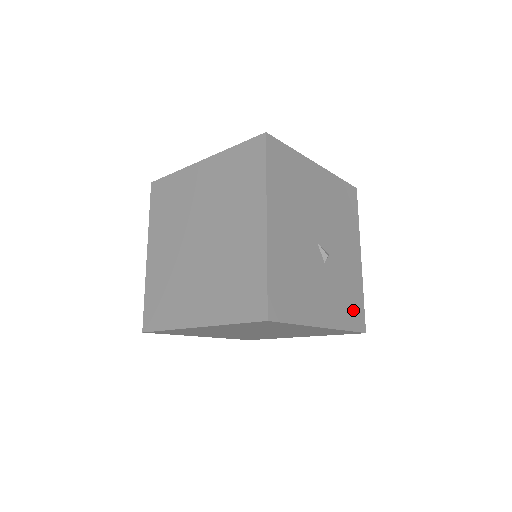
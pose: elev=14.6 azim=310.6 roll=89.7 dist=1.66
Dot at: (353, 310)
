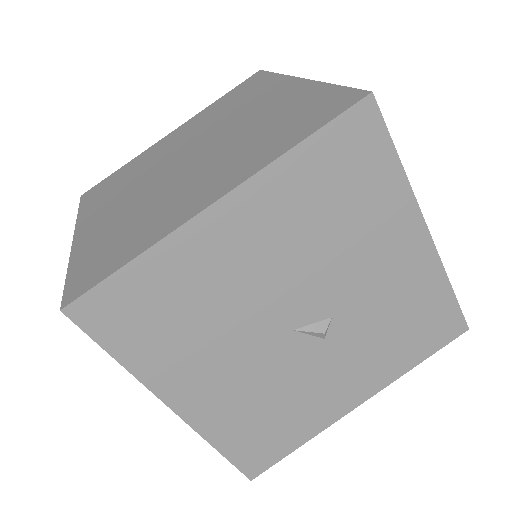
Dot at: (425, 330)
